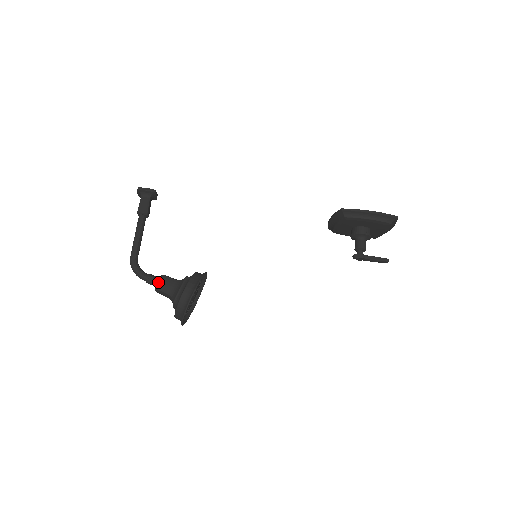
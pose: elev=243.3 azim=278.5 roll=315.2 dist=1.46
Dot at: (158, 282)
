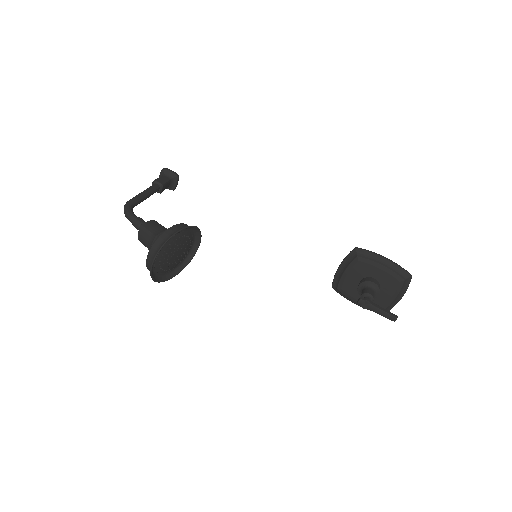
Dot at: (147, 221)
